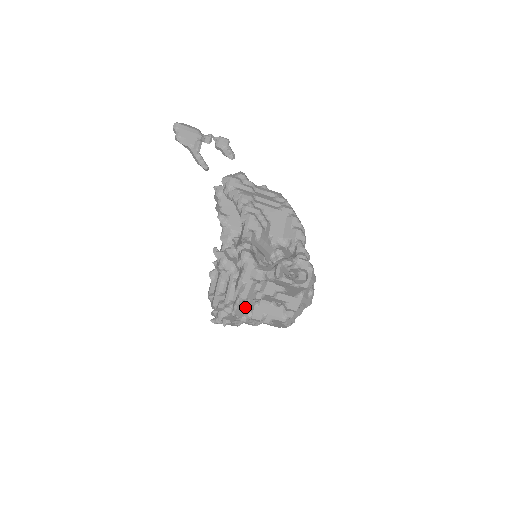
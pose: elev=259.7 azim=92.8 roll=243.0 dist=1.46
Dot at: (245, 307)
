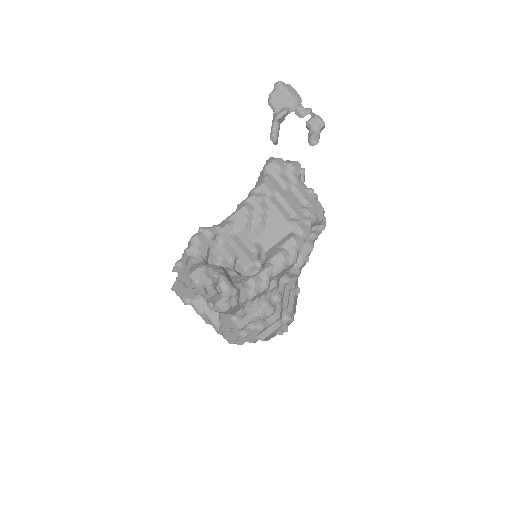
Dot at: (186, 290)
